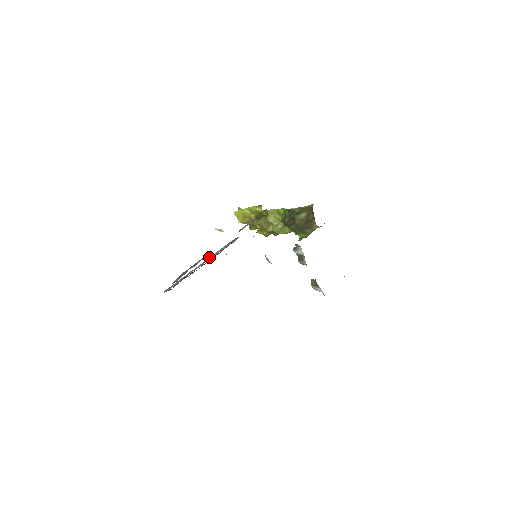
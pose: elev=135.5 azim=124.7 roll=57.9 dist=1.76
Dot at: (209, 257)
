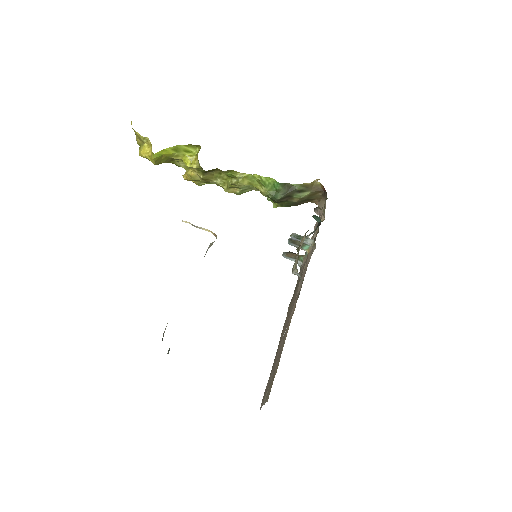
Dot at: occluded
